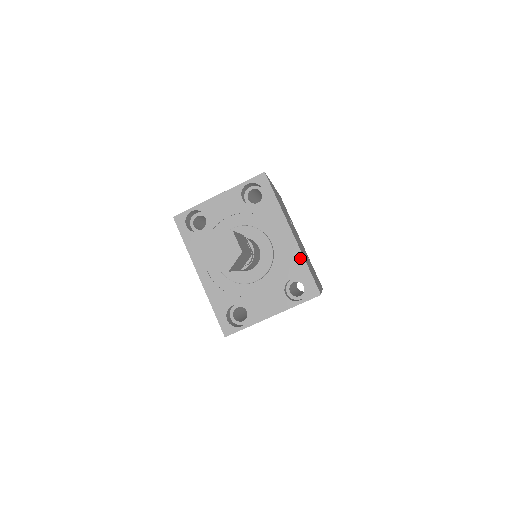
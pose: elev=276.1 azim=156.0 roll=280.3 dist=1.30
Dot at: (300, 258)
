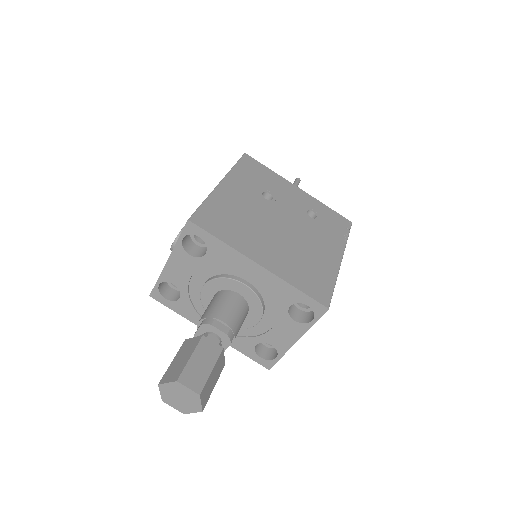
Dot at: (284, 285)
